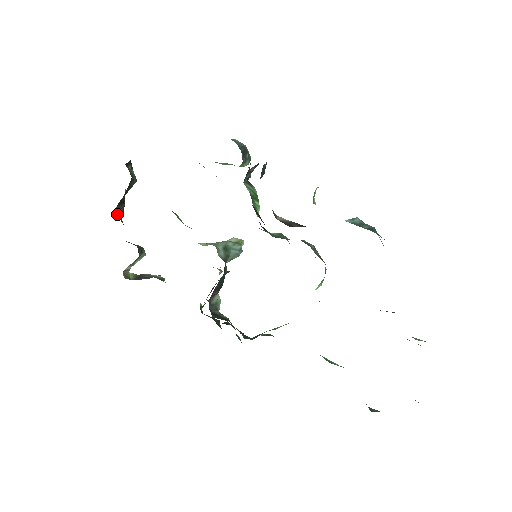
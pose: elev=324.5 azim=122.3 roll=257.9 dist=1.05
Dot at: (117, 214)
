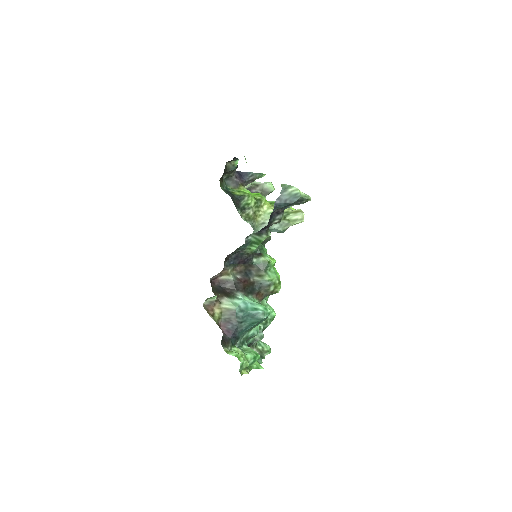
Dot at: (225, 174)
